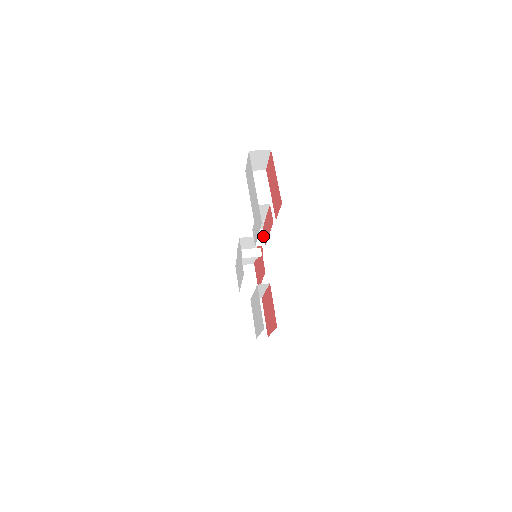
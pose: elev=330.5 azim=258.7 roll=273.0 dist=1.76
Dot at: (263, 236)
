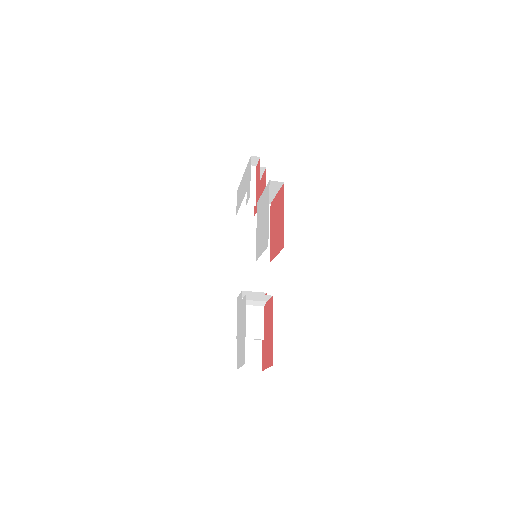
Dot at: occluded
